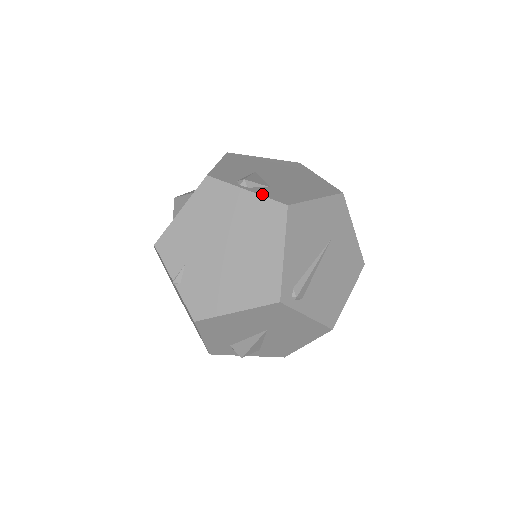
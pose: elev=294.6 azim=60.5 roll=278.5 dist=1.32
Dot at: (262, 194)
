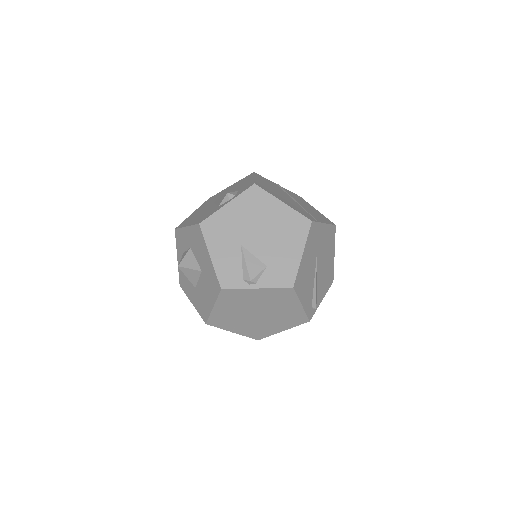
Dot at: (270, 286)
